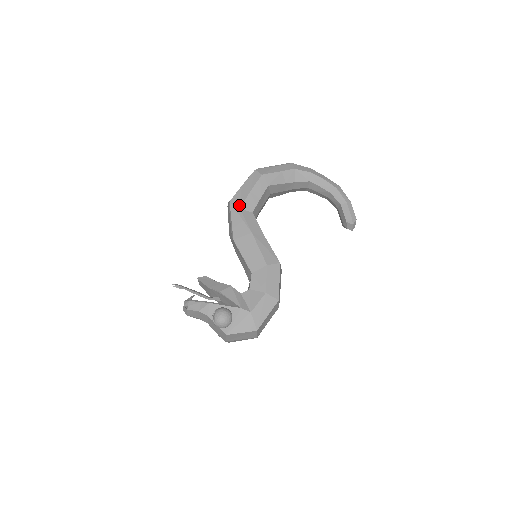
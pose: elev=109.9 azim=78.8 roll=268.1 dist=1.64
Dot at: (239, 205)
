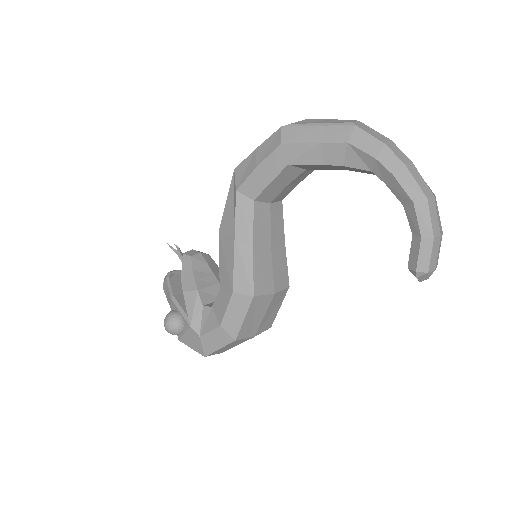
Dot at: (237, 183)
